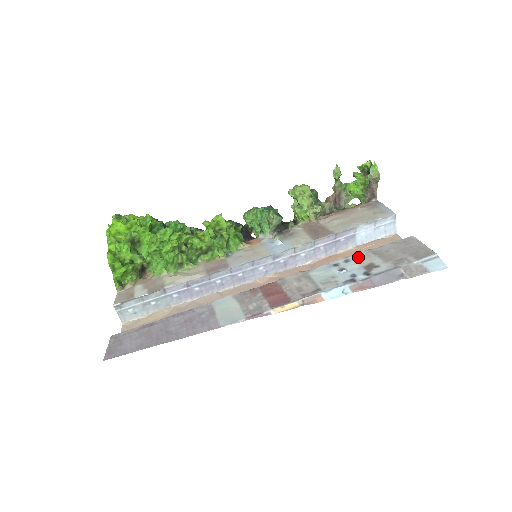
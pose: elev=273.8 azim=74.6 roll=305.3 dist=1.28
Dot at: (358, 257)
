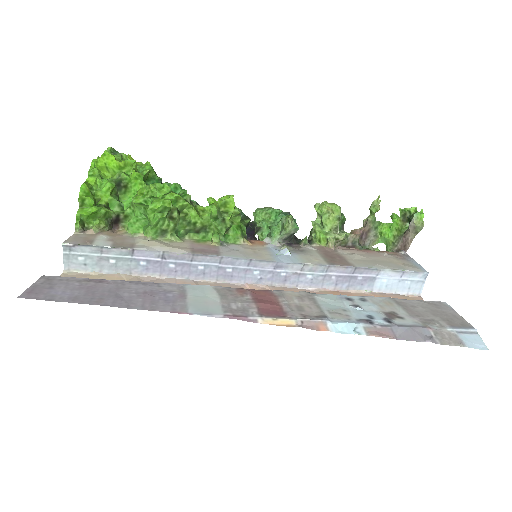
Dot at: (377, 300)
